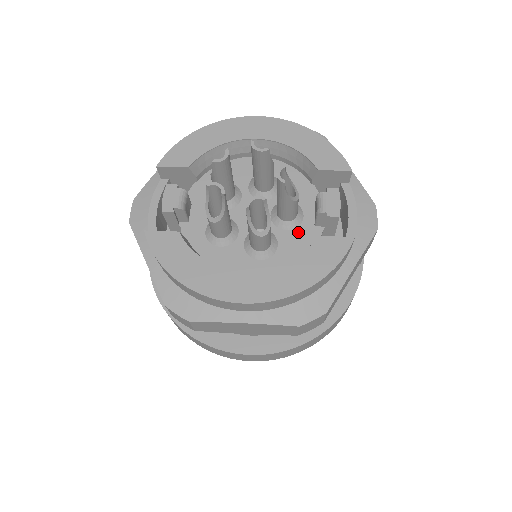
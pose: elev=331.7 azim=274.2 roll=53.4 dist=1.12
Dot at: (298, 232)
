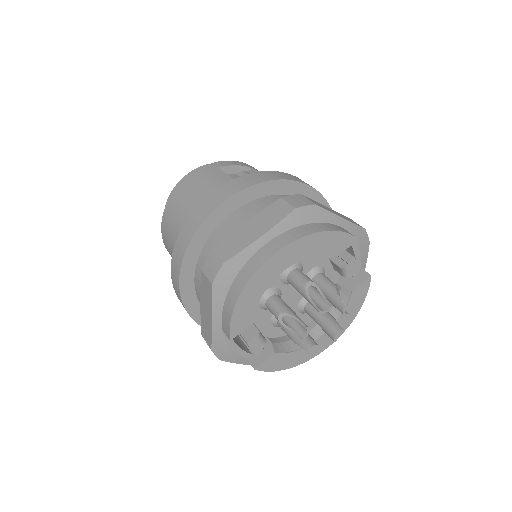
Dot at: occluded
